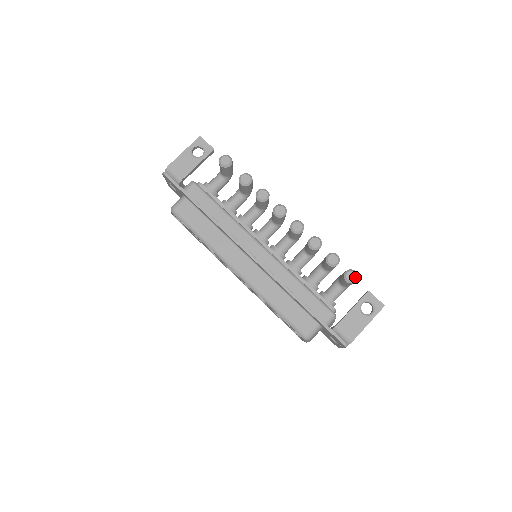
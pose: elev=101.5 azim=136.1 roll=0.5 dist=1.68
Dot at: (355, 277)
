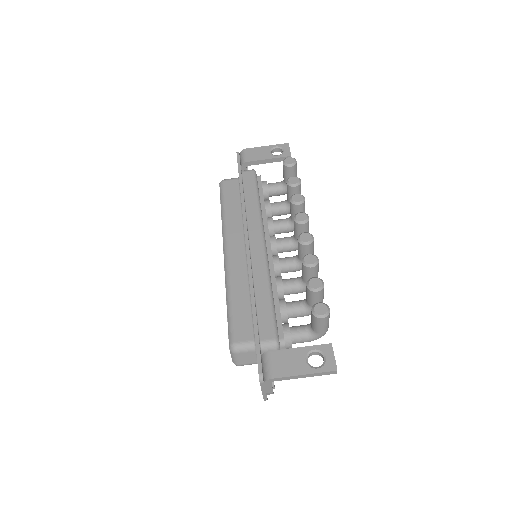
Dot at: (324, 312)
